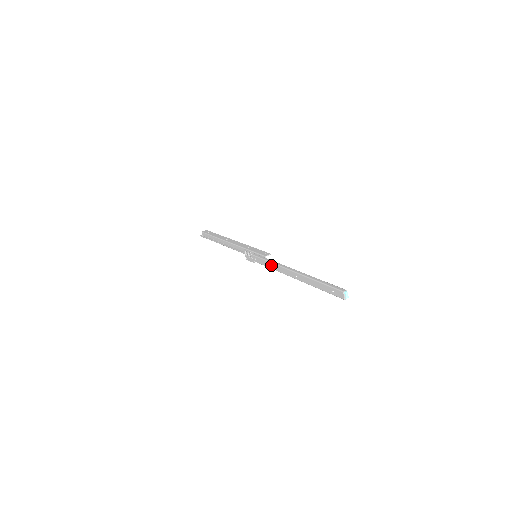
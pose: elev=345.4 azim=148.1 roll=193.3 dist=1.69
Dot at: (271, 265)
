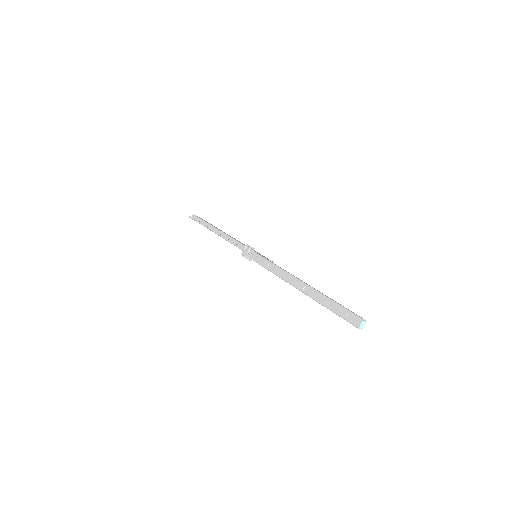
Dot at: (275, 268)
